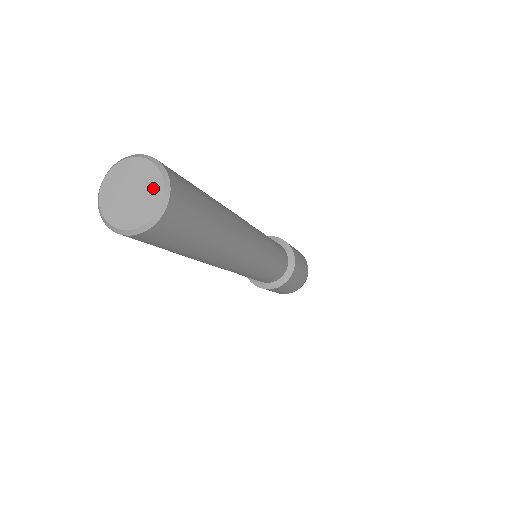
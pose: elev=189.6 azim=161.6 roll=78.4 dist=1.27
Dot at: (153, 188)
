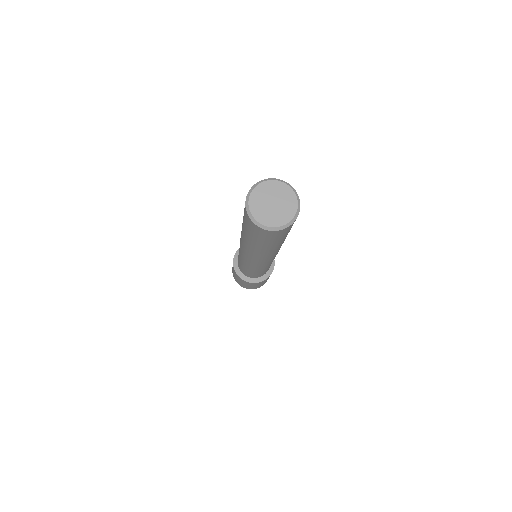
Dot at: (285, 215)
